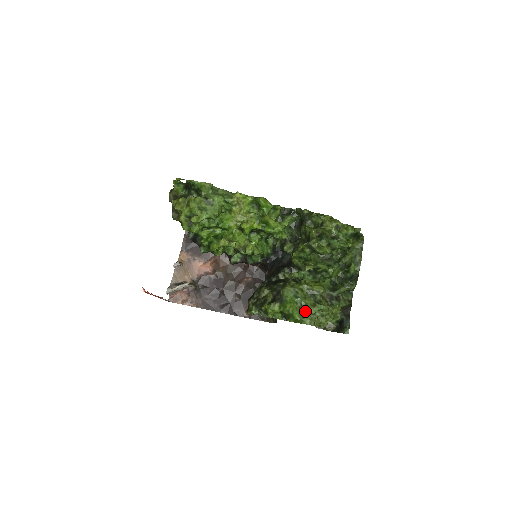
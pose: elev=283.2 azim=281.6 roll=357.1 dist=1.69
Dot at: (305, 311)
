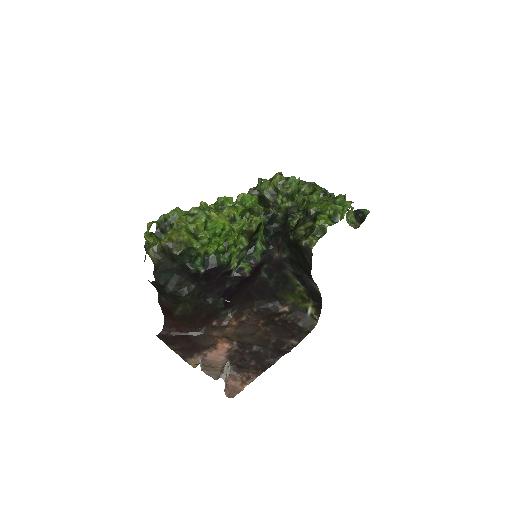
Dot at: (338, 204)
